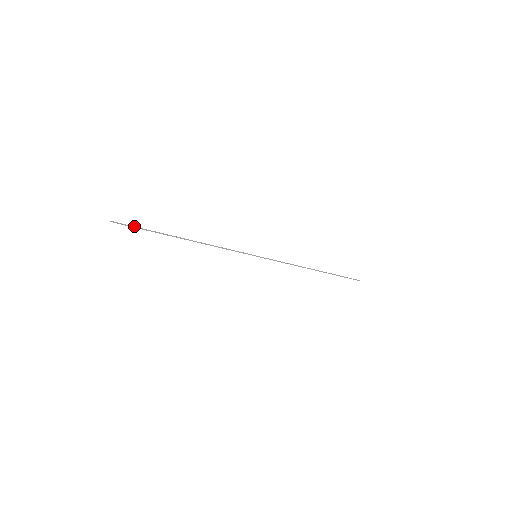
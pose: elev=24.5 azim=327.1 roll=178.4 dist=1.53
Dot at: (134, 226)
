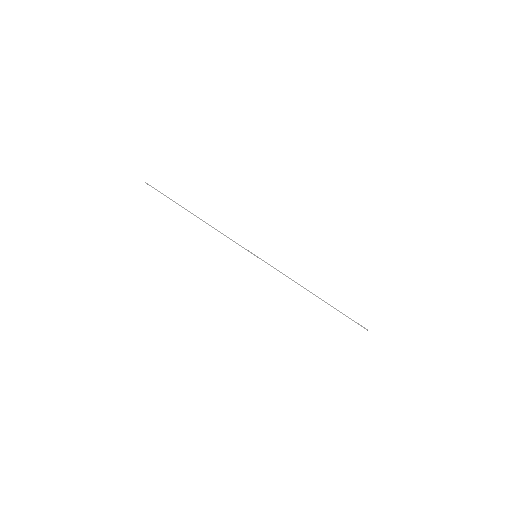
Dot at: occluded
